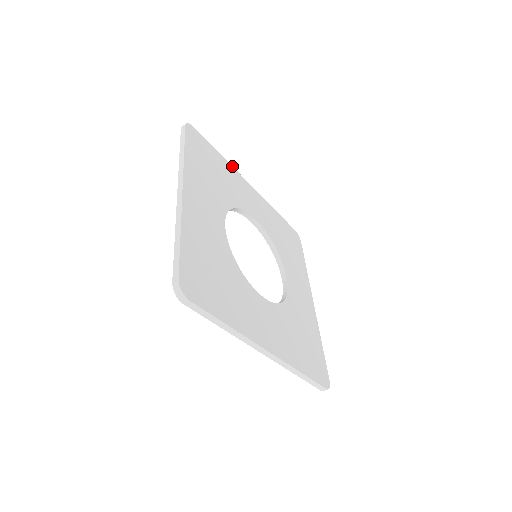
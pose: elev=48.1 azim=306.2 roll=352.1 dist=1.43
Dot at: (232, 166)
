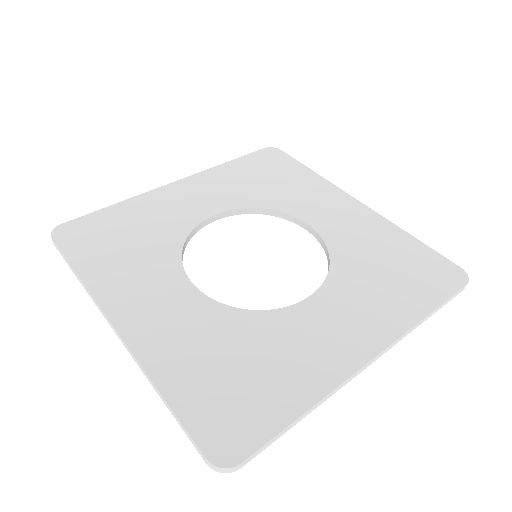
Dot at: (329, 181)
